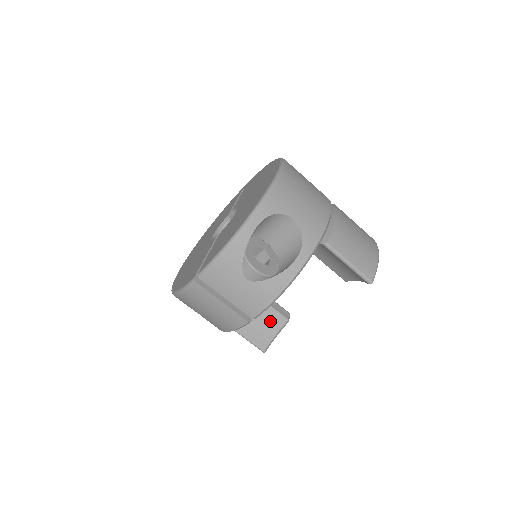
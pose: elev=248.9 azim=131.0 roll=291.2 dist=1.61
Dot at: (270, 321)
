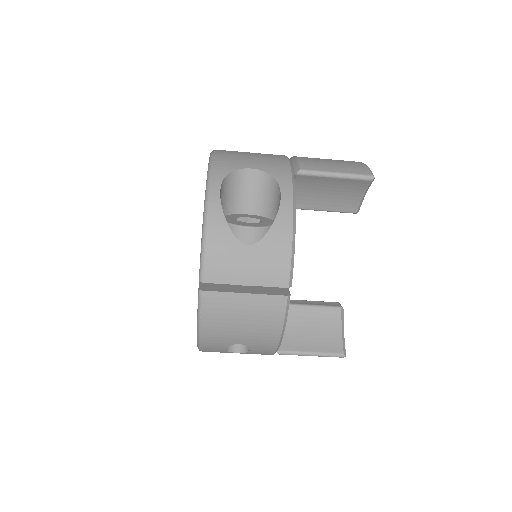
Dot at: (324, 321)
